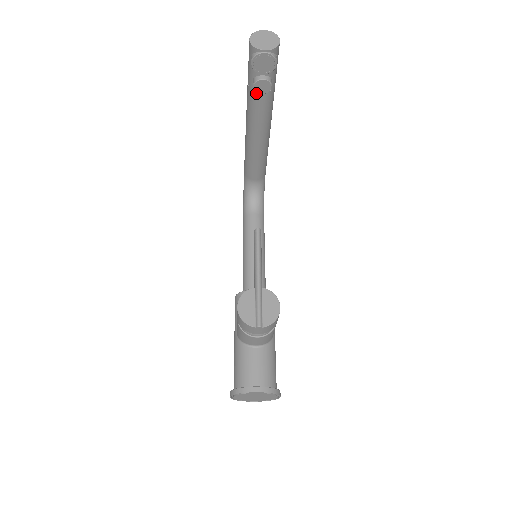
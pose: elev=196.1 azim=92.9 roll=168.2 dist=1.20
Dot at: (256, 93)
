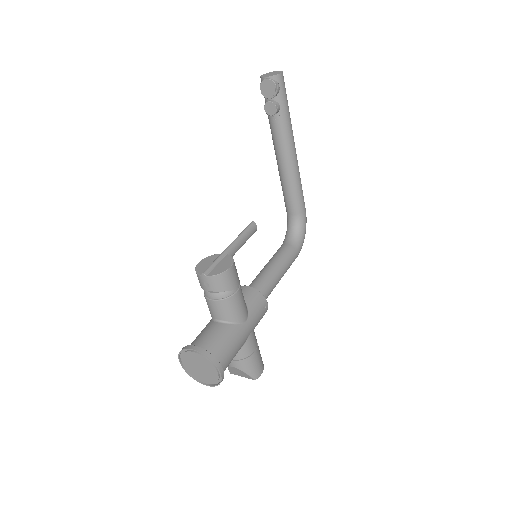
Dot at: (271, 118)
